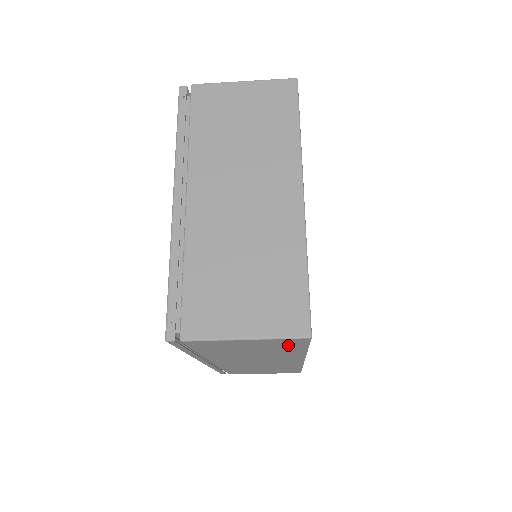
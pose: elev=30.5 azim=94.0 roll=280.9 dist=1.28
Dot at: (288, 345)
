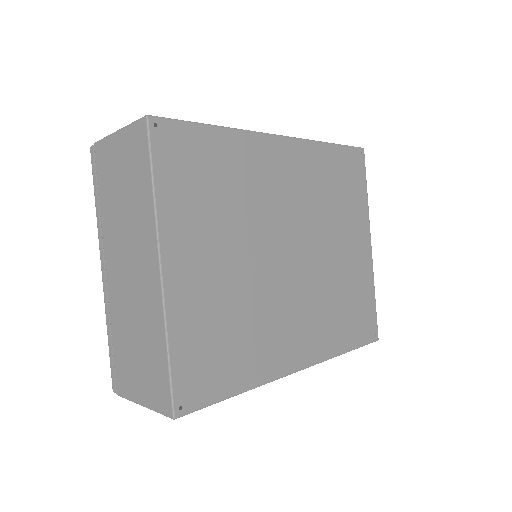
Dot at: occluded
